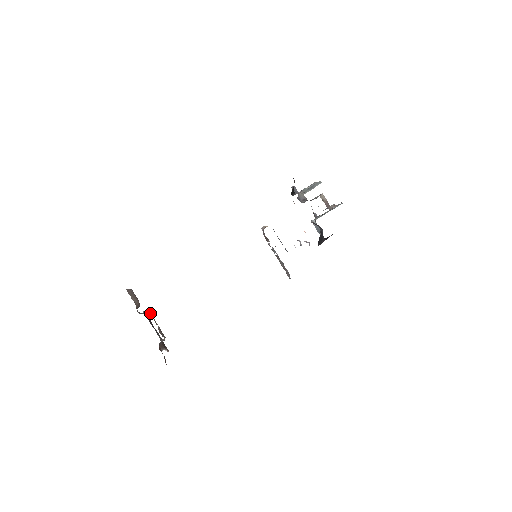
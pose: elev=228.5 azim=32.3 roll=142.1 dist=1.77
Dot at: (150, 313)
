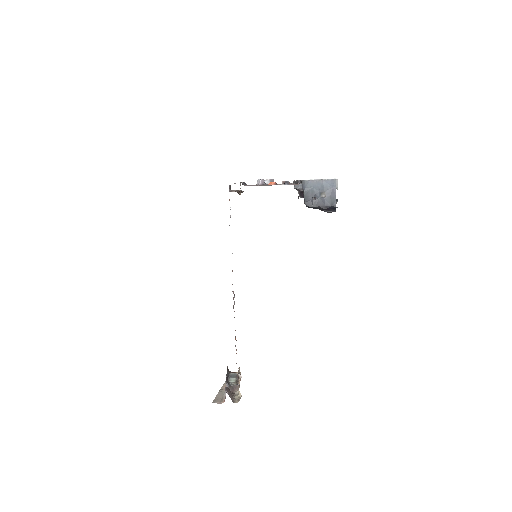
Dot at: (237, 384)
